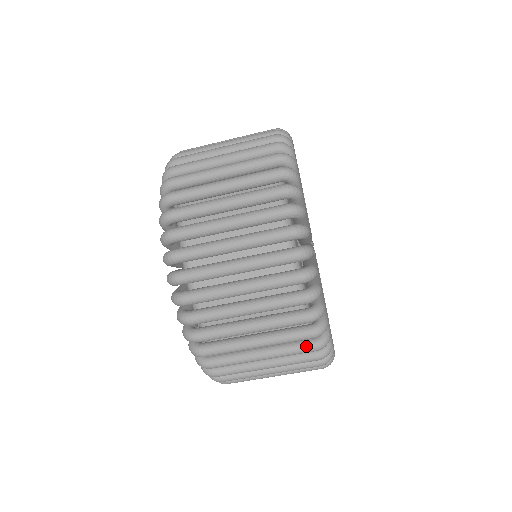
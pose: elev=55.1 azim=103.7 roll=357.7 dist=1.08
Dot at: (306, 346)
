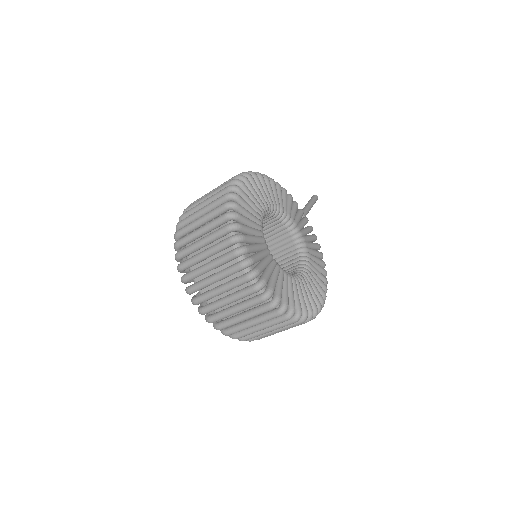
Dot at: (256, 299)
